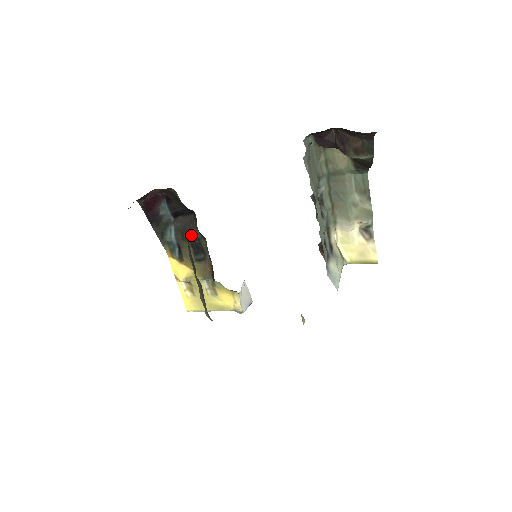
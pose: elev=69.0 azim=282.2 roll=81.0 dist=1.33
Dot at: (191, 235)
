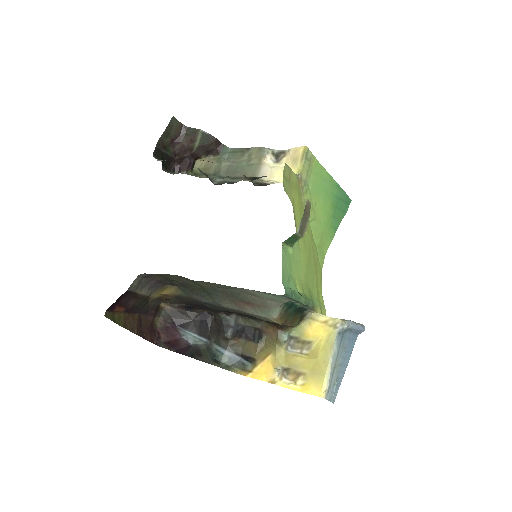
Dot at: (227, 328)
